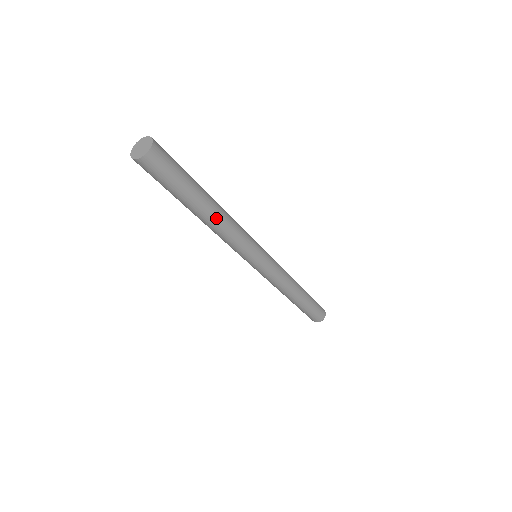
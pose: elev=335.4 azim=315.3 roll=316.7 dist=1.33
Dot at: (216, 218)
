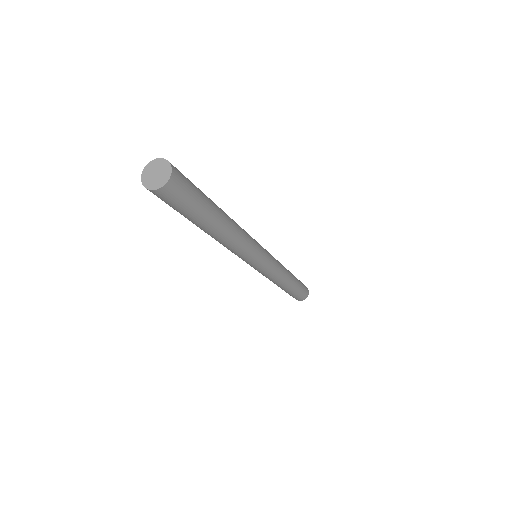
Dot at: (228, 232)
